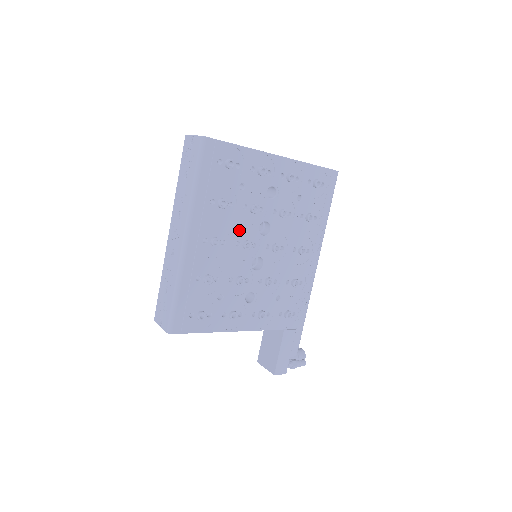
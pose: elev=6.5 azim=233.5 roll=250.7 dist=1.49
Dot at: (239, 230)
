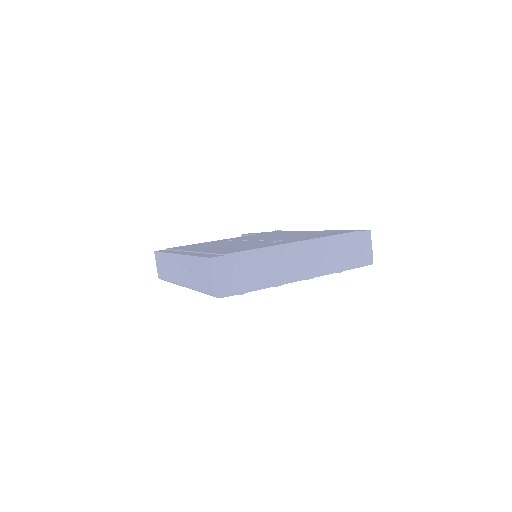
Dot at: occluded
